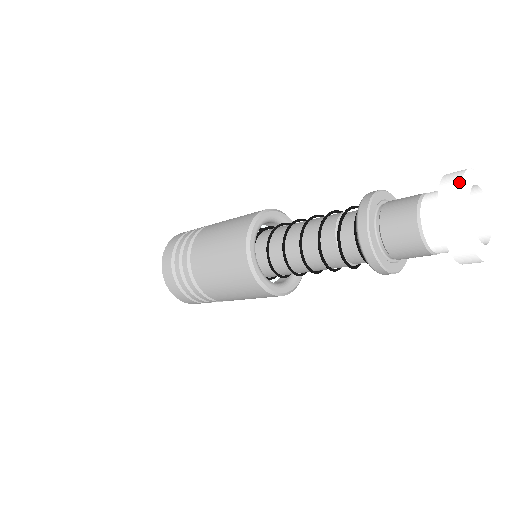
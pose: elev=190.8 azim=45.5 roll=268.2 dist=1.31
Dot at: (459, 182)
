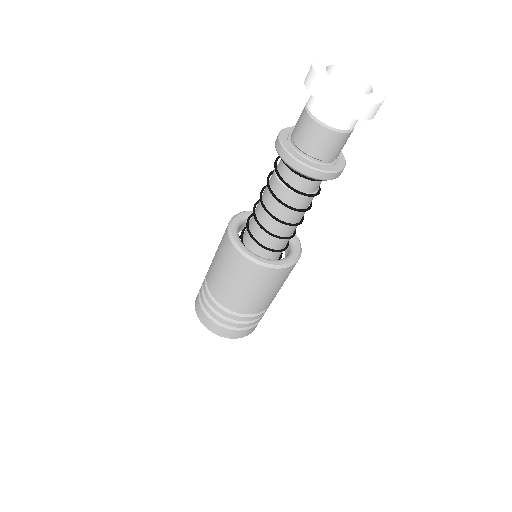
Dot at: (314, 74)
